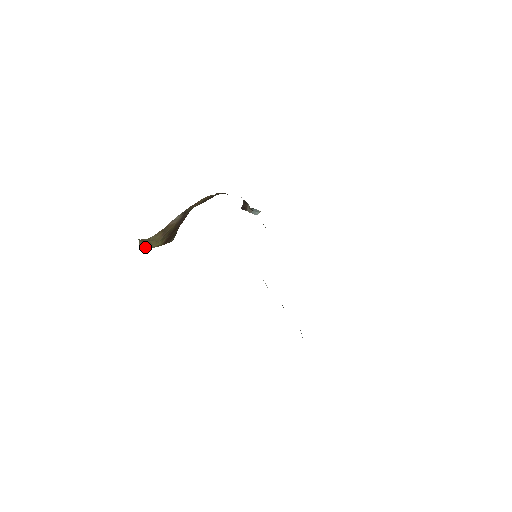
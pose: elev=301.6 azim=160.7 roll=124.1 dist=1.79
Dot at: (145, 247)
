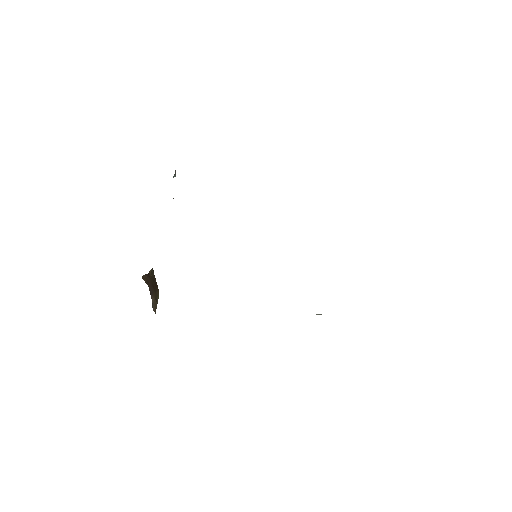
Dot at: occluded
